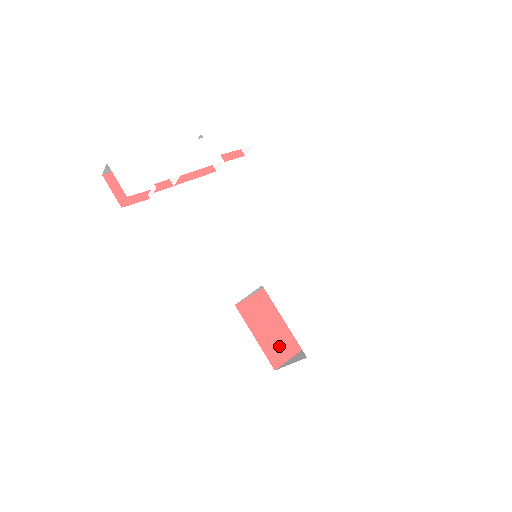
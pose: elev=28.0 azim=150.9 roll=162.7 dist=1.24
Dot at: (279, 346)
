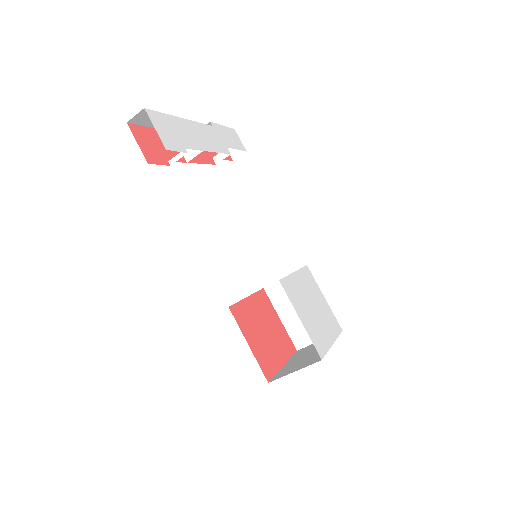
Dot at: (267, 358)
